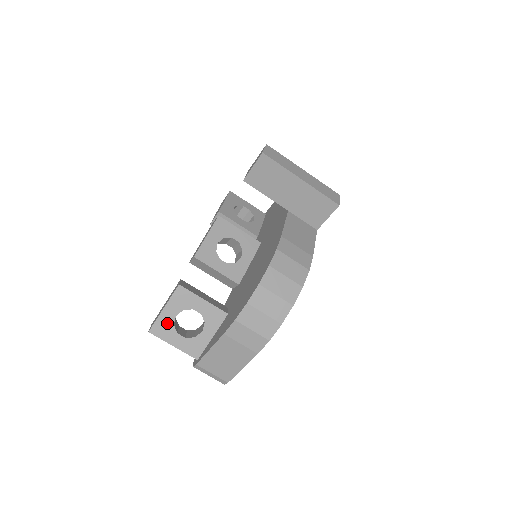
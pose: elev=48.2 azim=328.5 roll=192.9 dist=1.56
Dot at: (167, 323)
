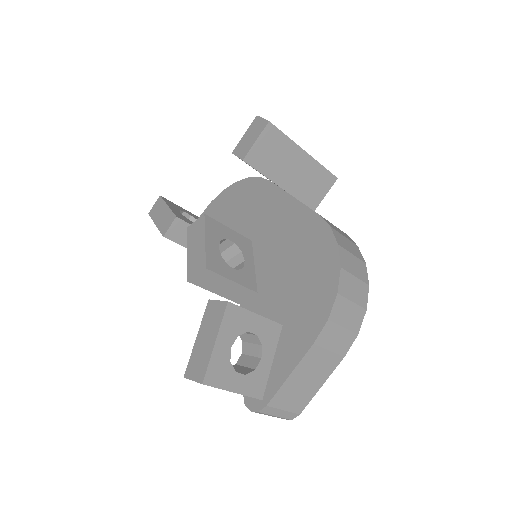
Dot at: (222, 362)
